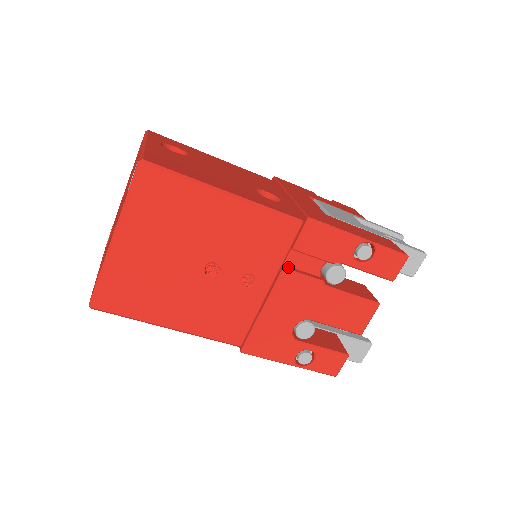
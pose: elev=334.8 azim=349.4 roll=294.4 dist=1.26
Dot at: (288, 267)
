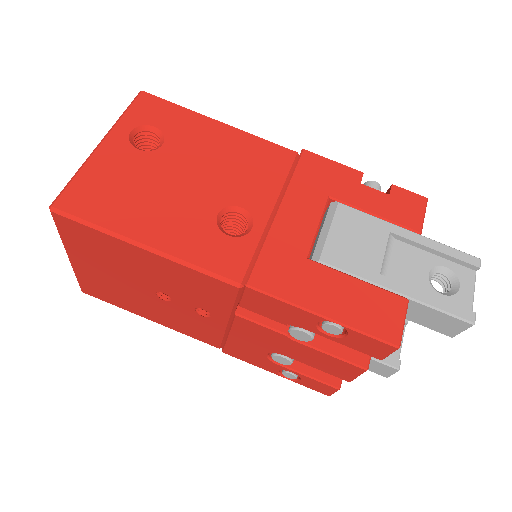
Dot at: (245, 311)
